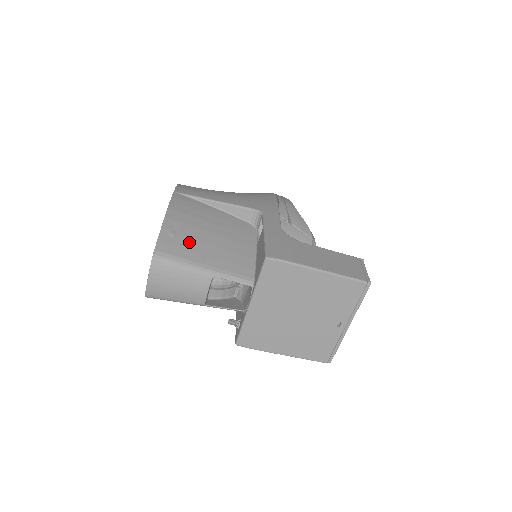
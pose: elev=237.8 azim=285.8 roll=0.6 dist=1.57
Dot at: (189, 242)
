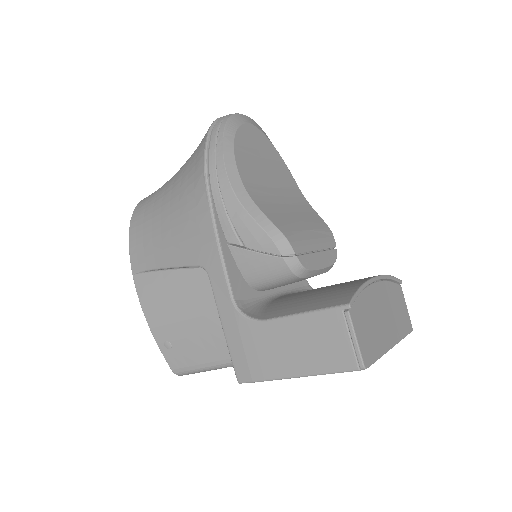
Dot at: (184, 345)
